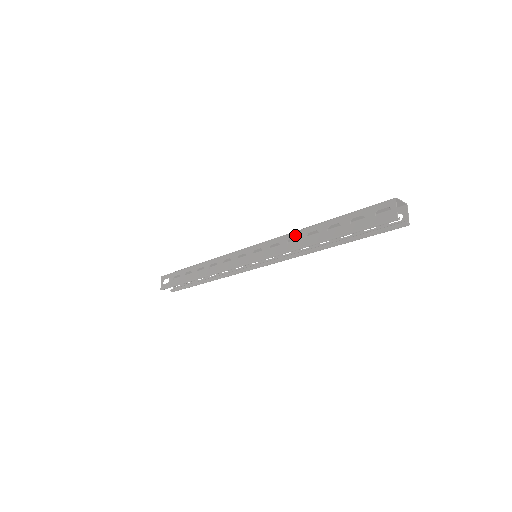
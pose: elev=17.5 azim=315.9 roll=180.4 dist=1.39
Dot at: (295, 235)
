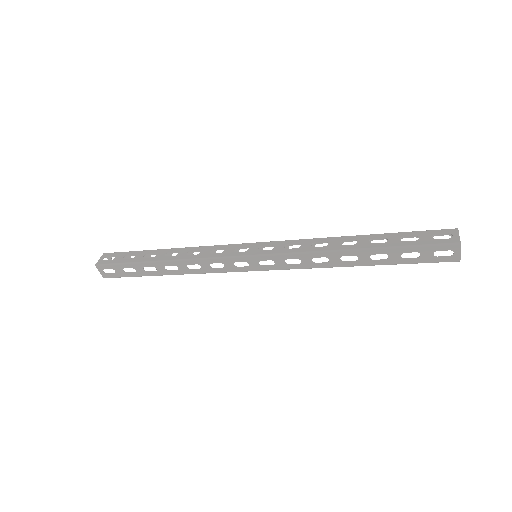
Dot at: (323, 256)
